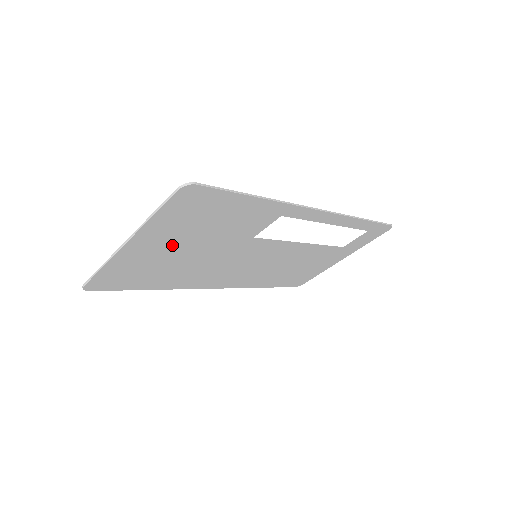
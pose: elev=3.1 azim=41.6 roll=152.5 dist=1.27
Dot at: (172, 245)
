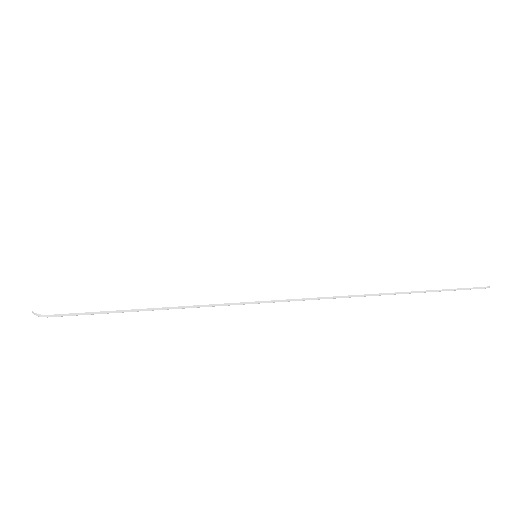
Dot at: occluded
